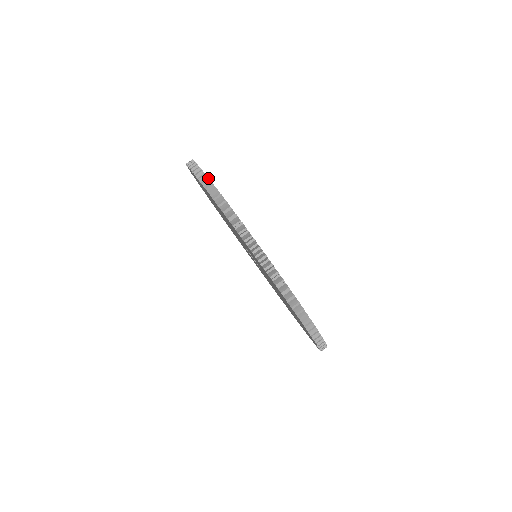
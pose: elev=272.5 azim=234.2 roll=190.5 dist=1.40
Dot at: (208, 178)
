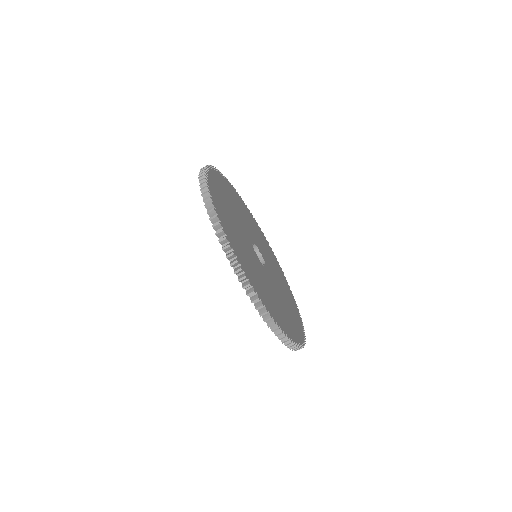
Dot at: (216, 216)
